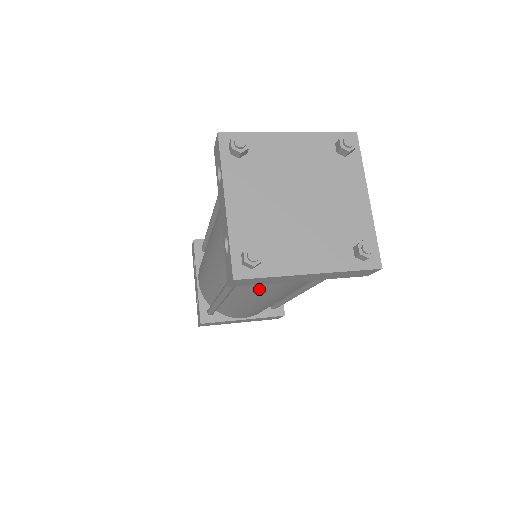
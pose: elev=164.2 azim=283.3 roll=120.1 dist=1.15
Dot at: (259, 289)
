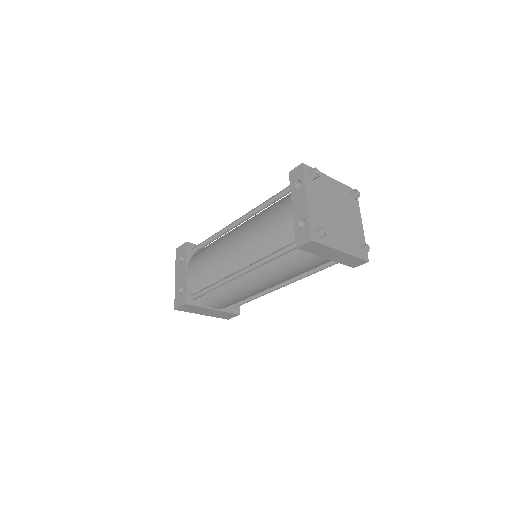
Dot at: (285, 266)
